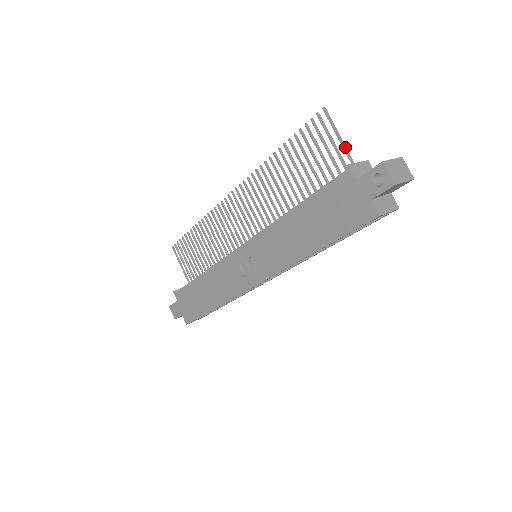
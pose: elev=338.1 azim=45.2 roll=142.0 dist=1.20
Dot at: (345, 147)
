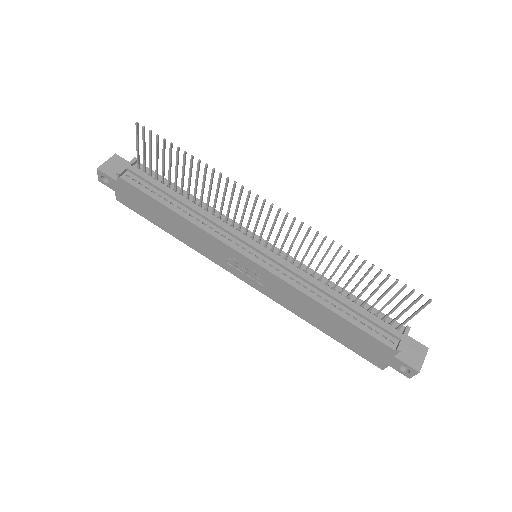
Dot at: occluded
